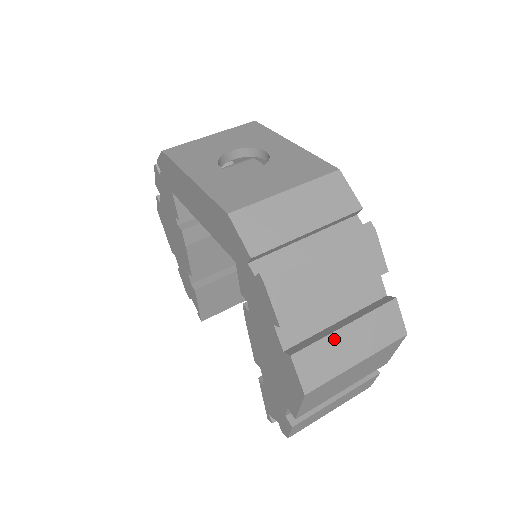
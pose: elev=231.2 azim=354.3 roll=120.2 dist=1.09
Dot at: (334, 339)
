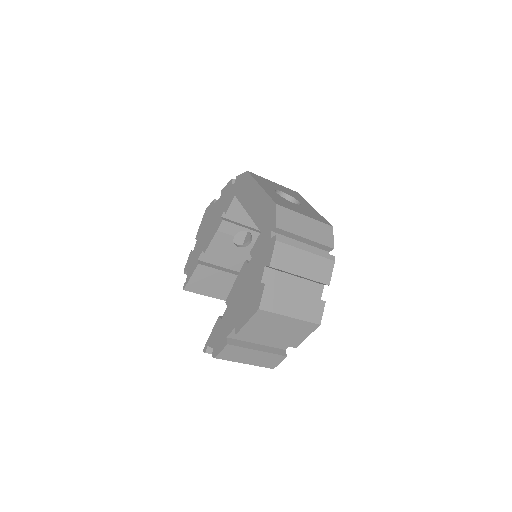
Dot at: (288, 294)
